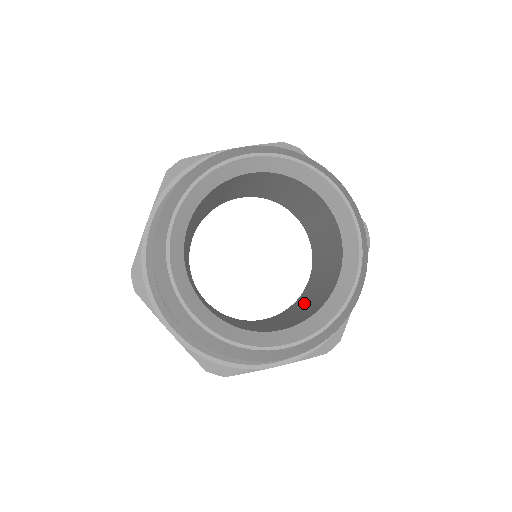
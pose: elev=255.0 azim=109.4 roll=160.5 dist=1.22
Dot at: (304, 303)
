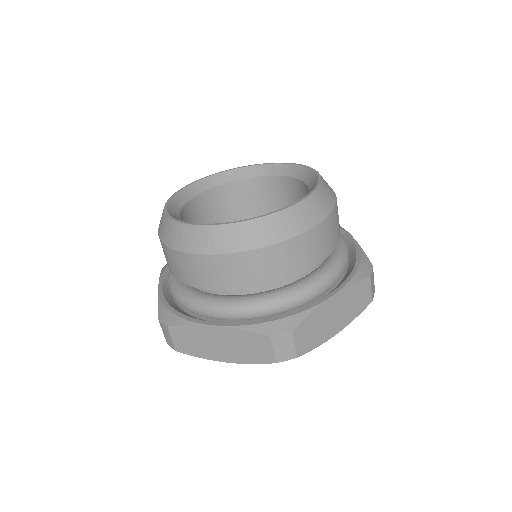
Dot at: occluded
